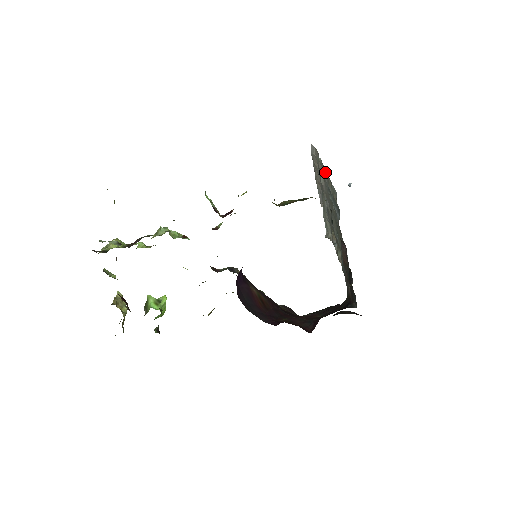
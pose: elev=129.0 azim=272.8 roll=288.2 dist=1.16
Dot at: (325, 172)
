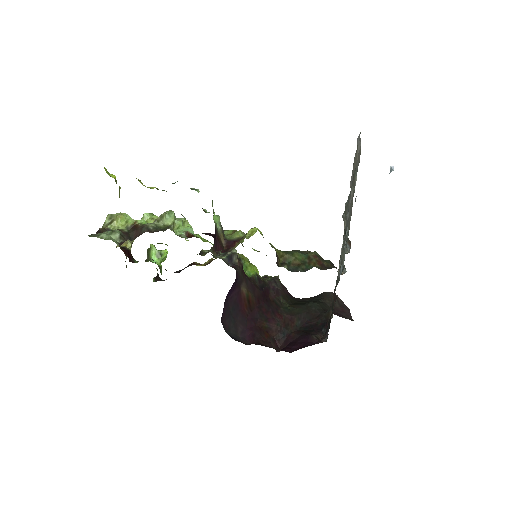
Dot at: (352, 205)
